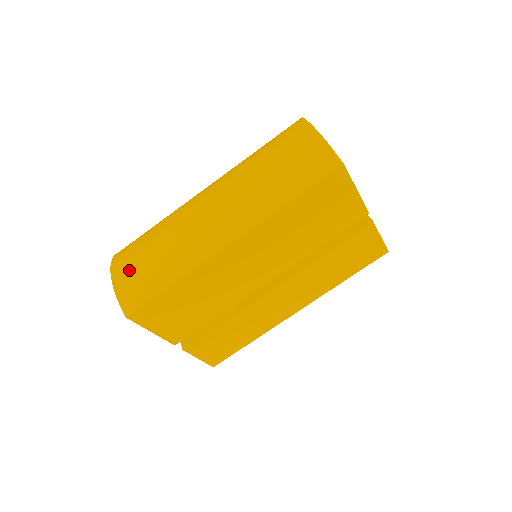
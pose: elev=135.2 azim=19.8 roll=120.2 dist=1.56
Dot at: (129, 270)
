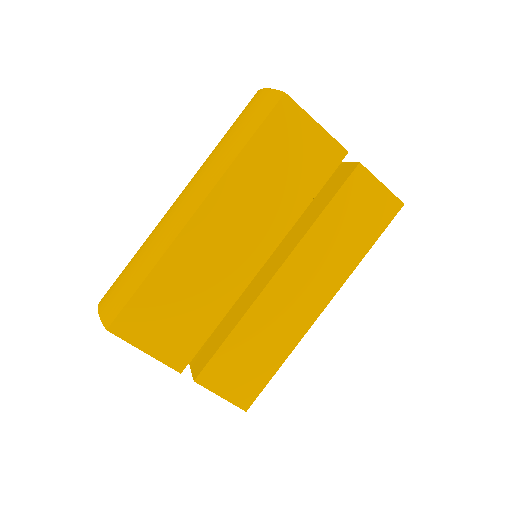
Dot at: (112, 287)
